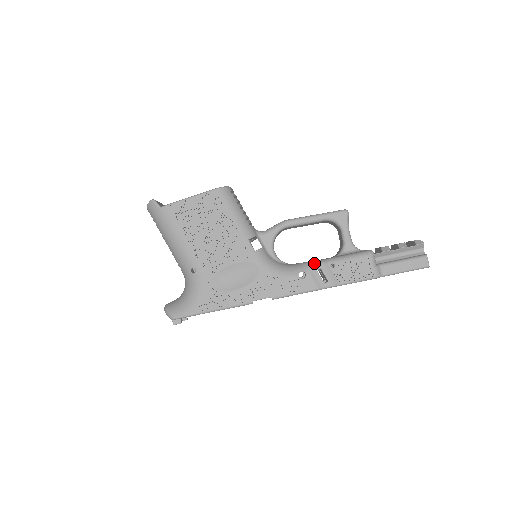
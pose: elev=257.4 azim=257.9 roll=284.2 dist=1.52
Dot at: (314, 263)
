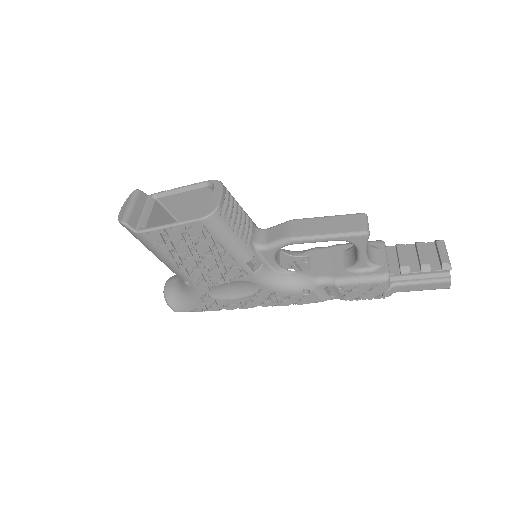
Dot at: (320, 282)
